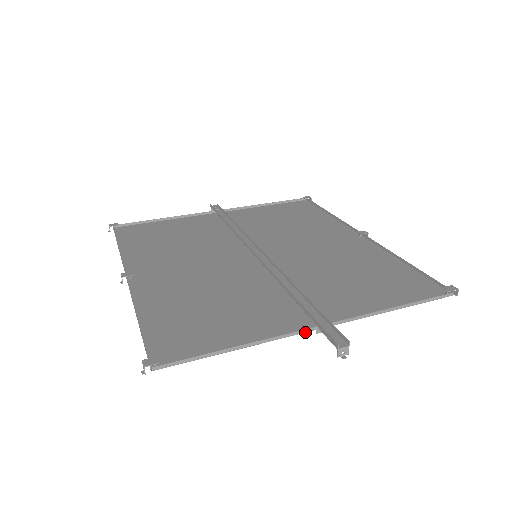
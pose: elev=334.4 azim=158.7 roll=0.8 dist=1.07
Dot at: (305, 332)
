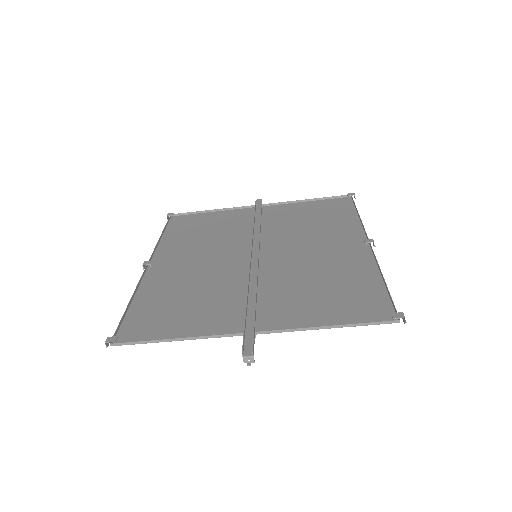
Dot at: occluded
